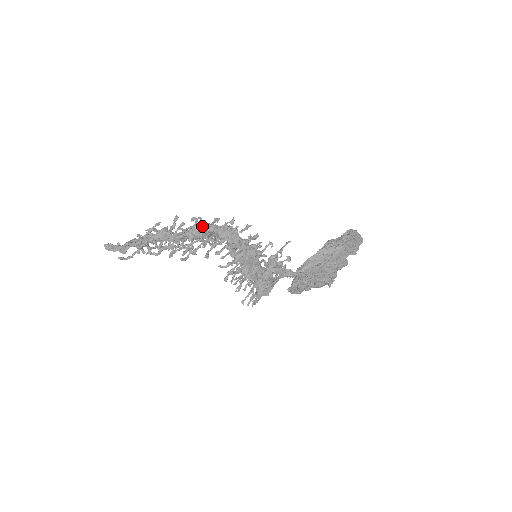
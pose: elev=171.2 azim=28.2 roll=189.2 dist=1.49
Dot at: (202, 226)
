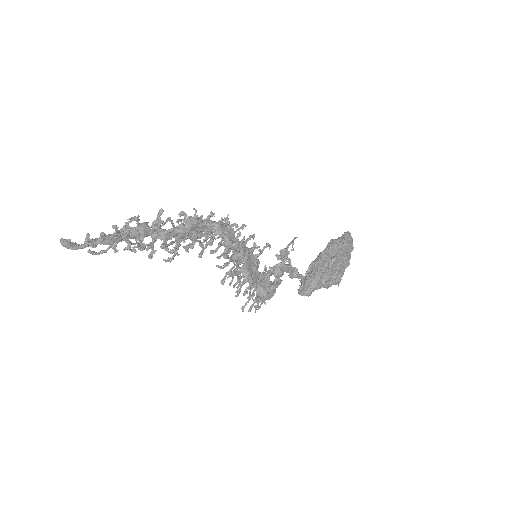
Dot at: (199, 218)
